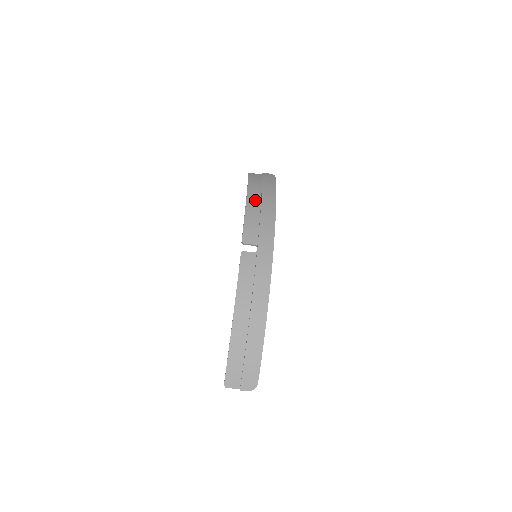
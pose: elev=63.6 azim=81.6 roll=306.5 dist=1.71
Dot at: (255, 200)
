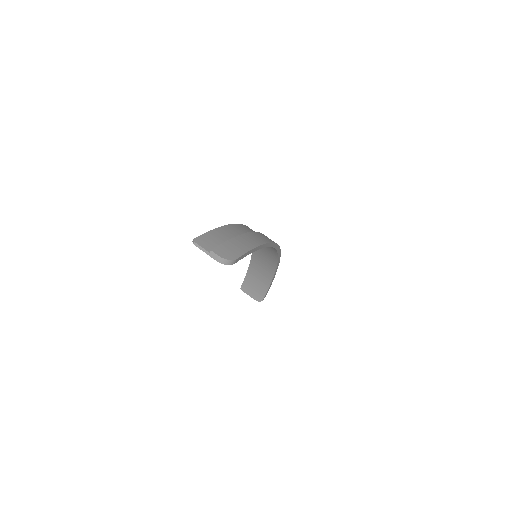
Dot at: occluded
